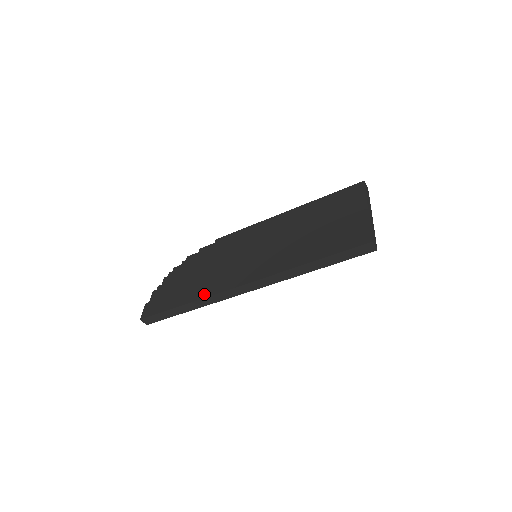
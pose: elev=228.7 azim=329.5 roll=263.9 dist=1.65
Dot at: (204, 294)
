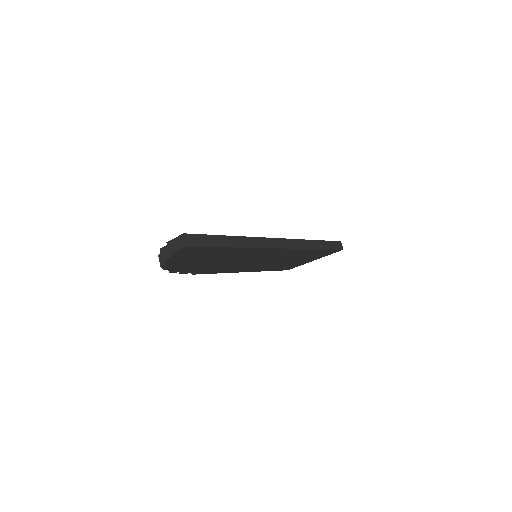
Dot at: occluded
